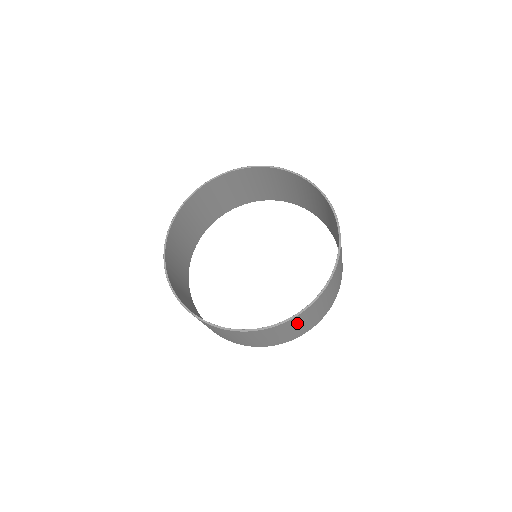
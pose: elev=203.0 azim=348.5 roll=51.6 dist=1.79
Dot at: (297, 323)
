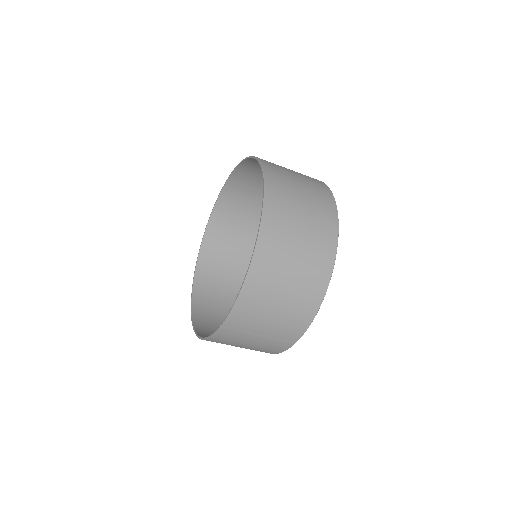
Dot at: (287, 224)
